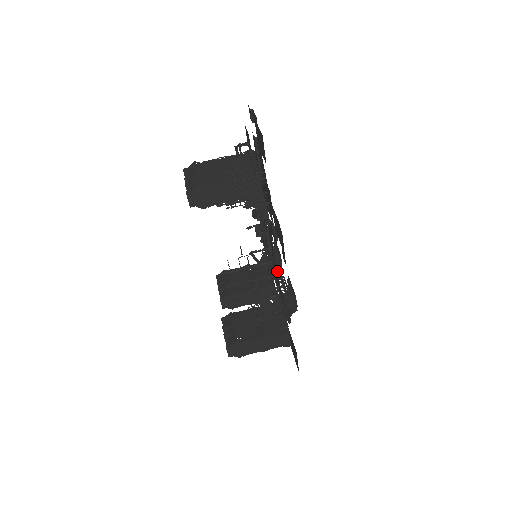
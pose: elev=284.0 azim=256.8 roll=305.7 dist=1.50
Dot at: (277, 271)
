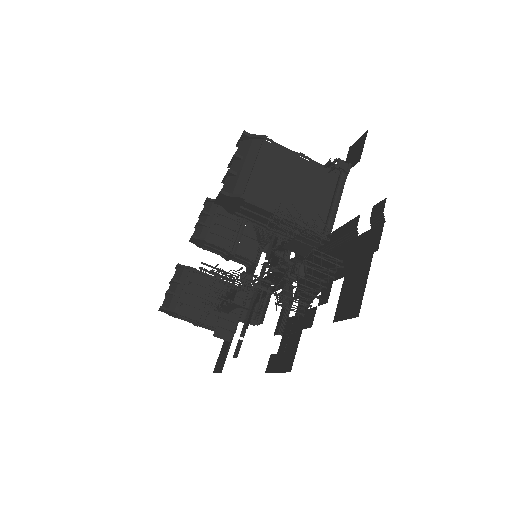
Dot at: occluded
